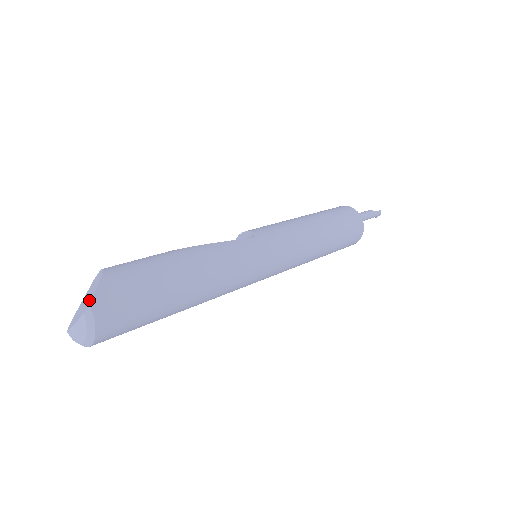
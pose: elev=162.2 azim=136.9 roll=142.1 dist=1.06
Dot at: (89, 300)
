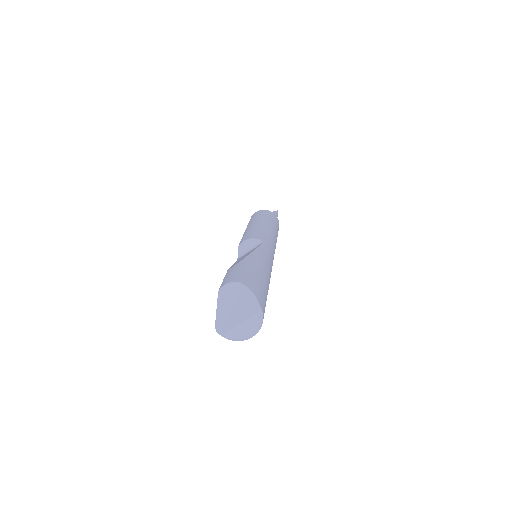
Dot at: (251, 304)
